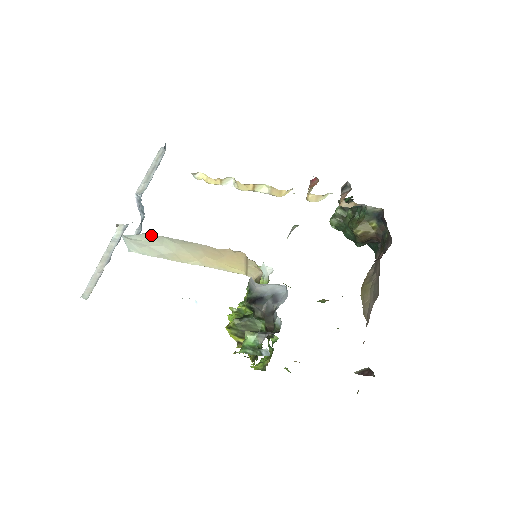
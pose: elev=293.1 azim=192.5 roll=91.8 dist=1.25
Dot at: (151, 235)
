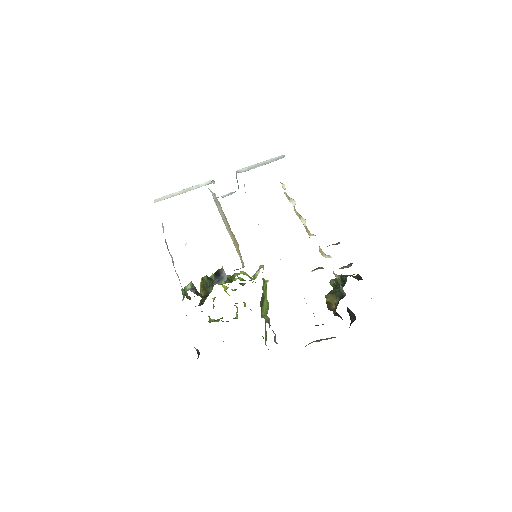
Dot at: (216, 197)
